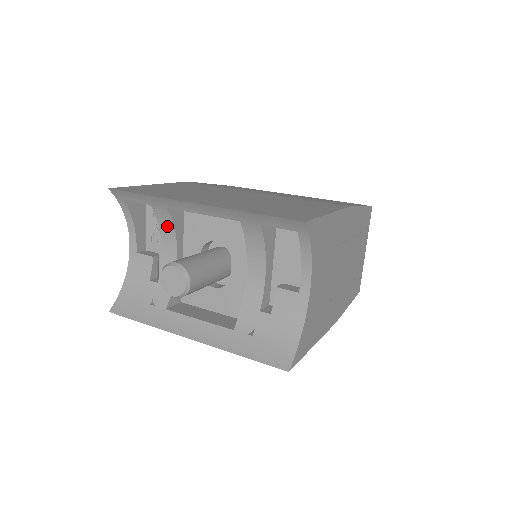
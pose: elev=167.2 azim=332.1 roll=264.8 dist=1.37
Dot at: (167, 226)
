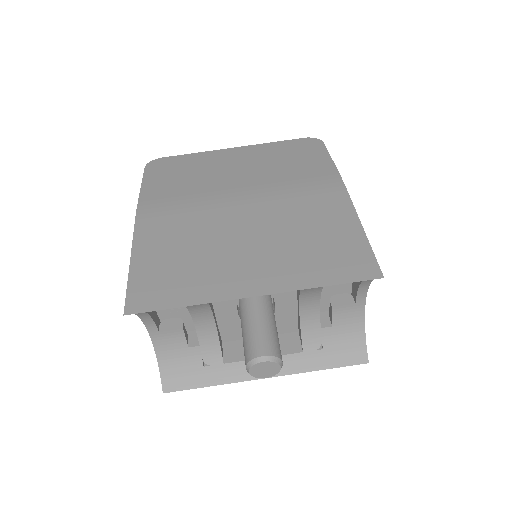
Dot at: (200, 307)
